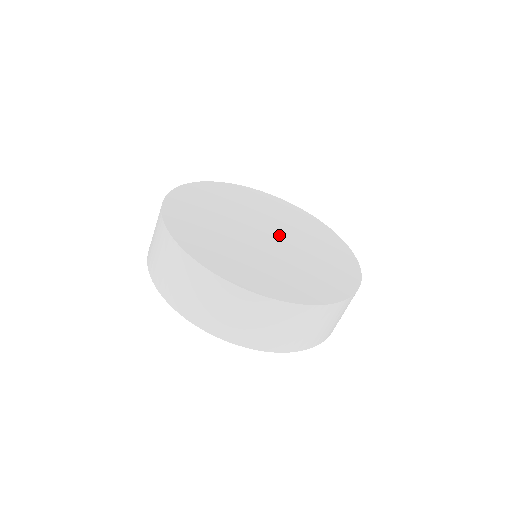
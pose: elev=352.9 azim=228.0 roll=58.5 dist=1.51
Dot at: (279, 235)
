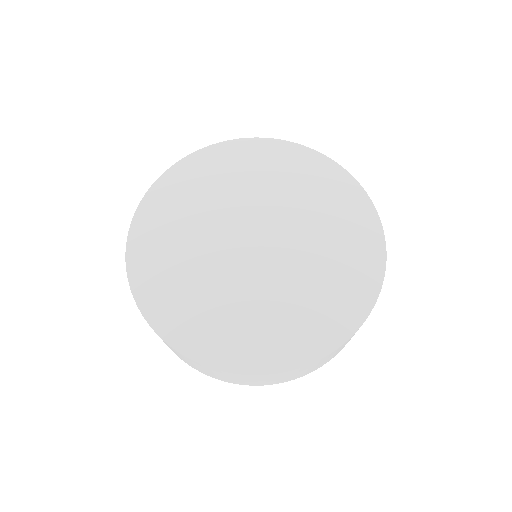
Dot at: (275, 246)
